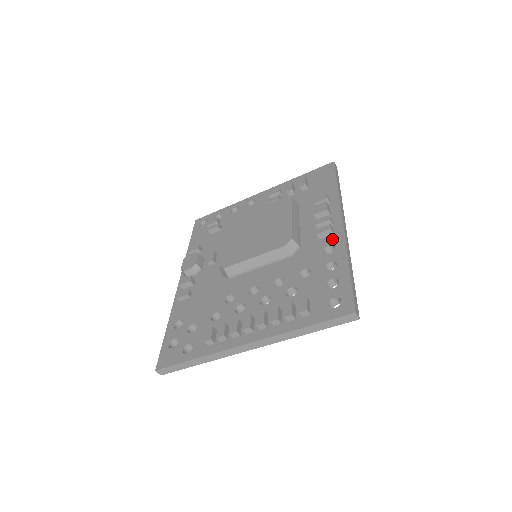
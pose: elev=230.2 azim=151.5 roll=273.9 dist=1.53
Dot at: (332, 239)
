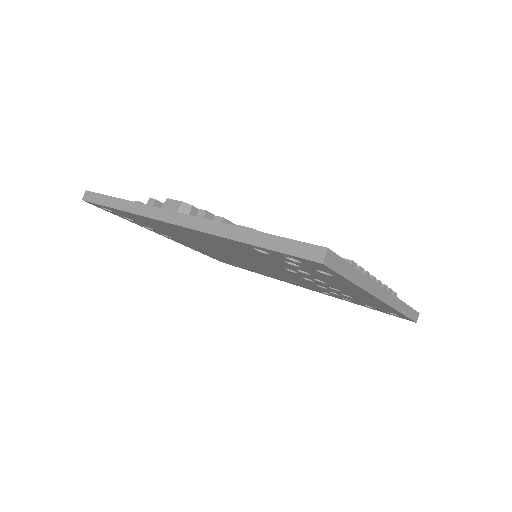
Dot at: occluded
